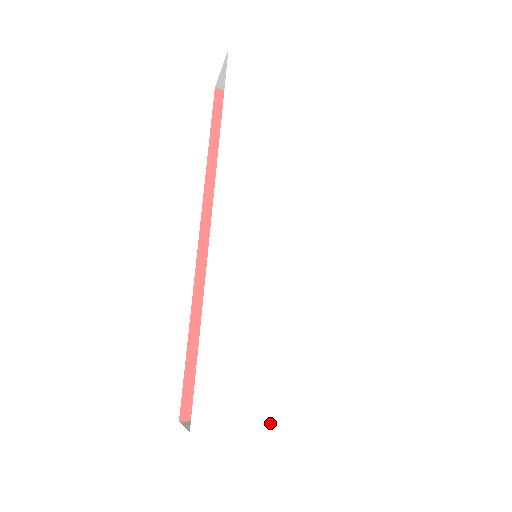
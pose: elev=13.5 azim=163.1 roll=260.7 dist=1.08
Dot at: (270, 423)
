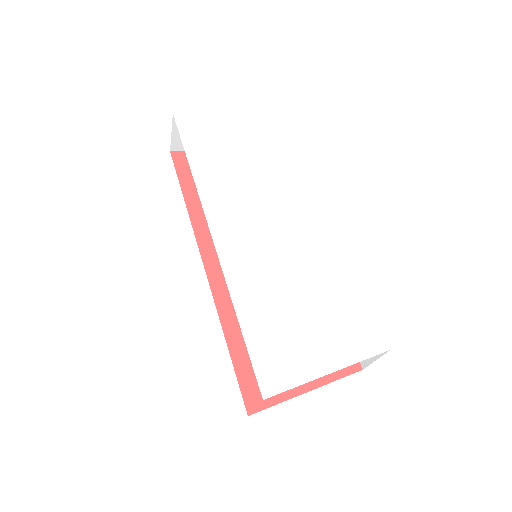
Dot at: (325, 371)
